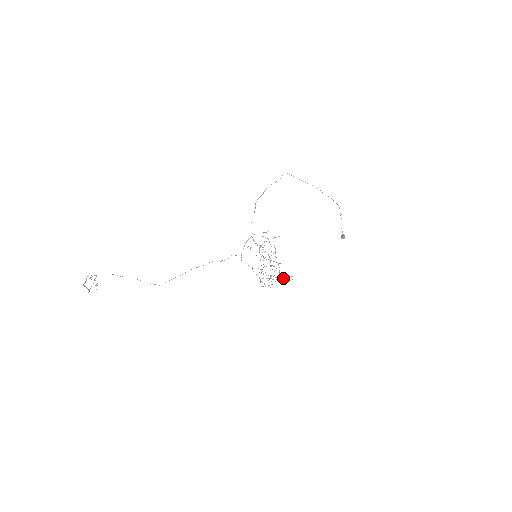
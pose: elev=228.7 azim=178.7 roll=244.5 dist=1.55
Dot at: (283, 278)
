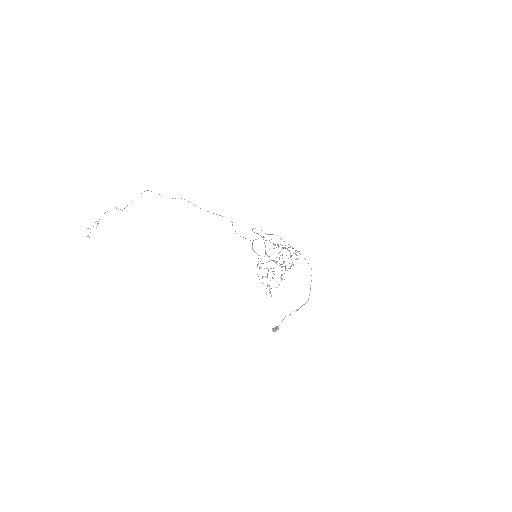
Dot at: occluded
